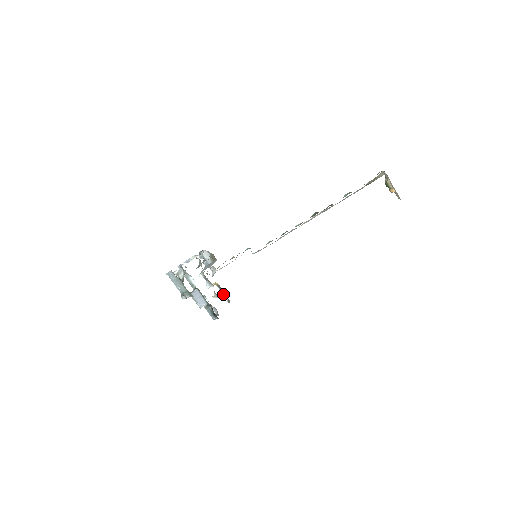
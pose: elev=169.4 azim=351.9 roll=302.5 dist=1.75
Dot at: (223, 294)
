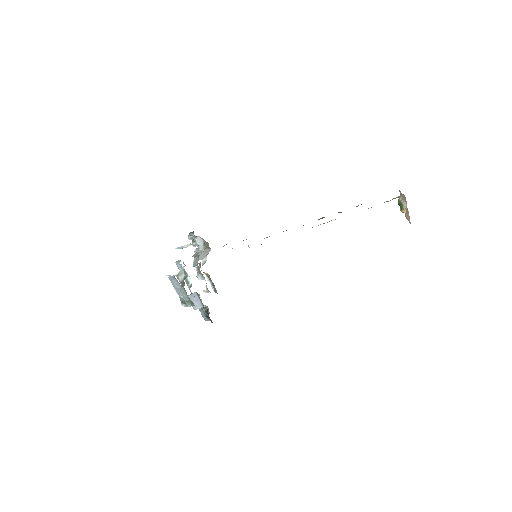
Dot at: (210, 283)
